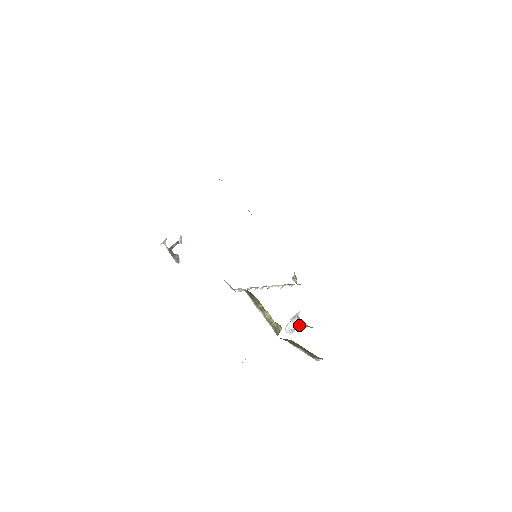
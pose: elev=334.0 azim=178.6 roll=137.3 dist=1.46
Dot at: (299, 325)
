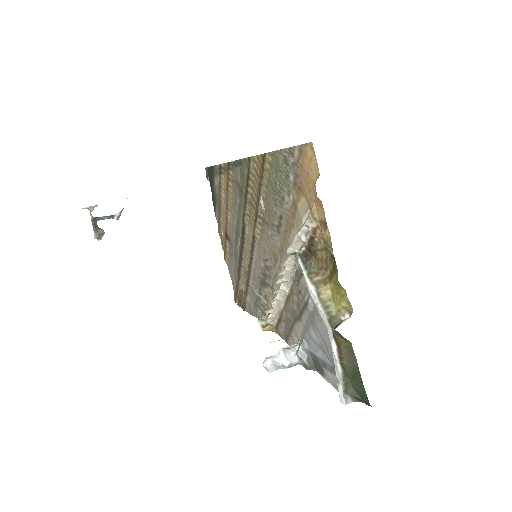
Dot at: (292, 361)
